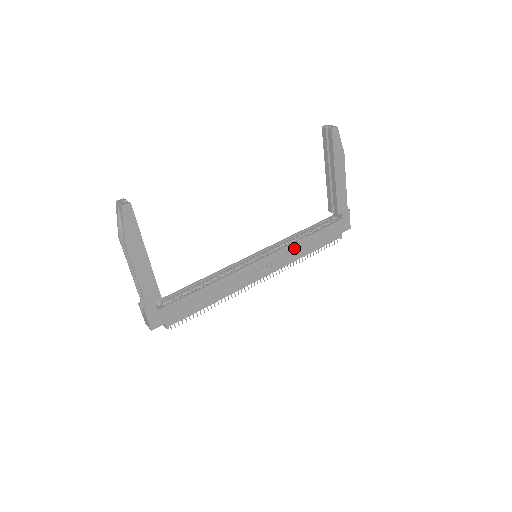
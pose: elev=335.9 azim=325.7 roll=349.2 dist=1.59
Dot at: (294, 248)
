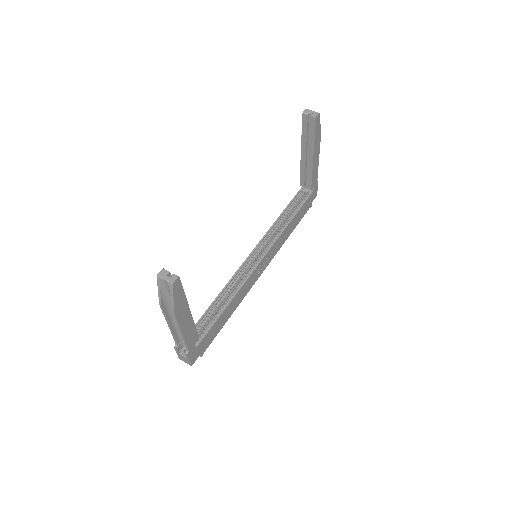
Dot at: (283, 235)
